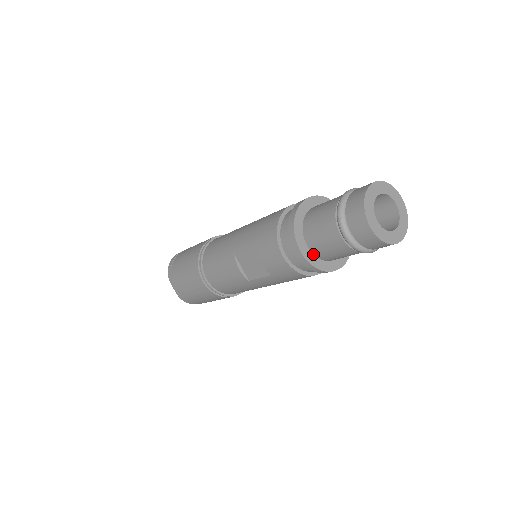
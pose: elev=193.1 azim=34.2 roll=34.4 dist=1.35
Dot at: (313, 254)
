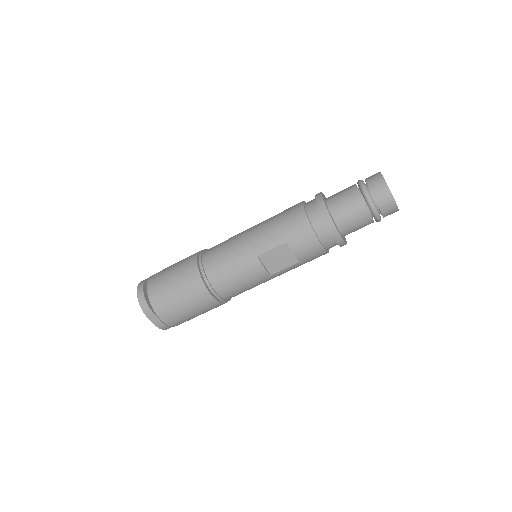
Dot at: (340, 233)
